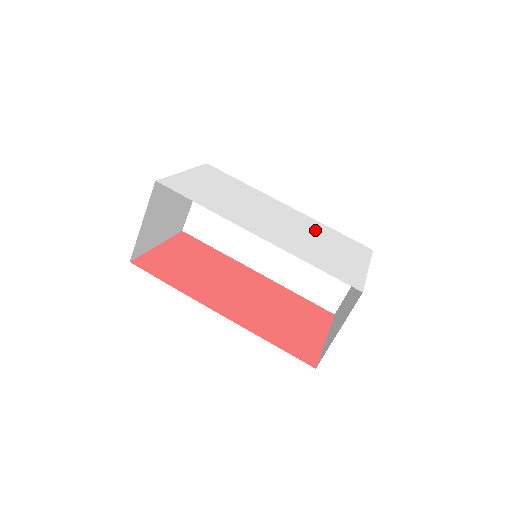
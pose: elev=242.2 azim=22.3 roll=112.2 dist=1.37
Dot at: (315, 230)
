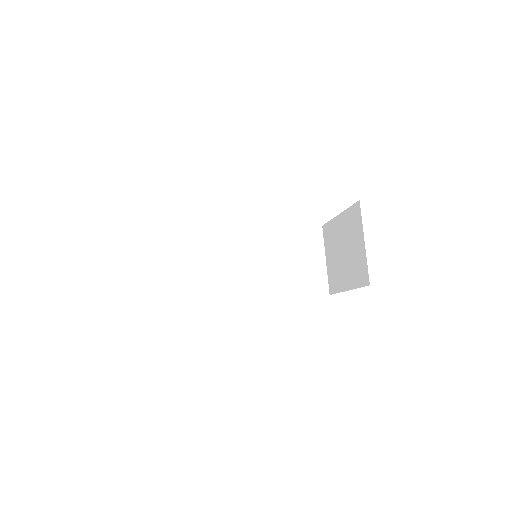
Dot at: occluded
